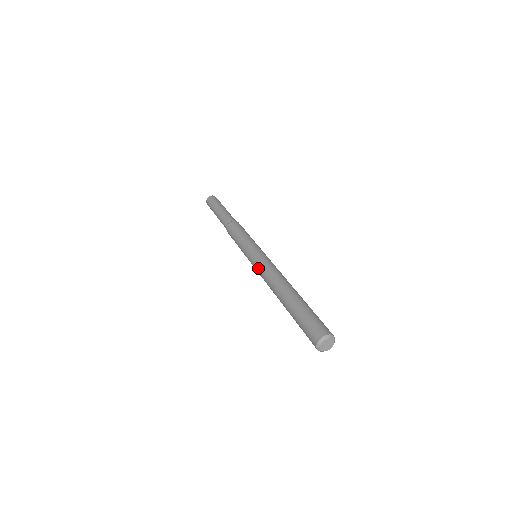
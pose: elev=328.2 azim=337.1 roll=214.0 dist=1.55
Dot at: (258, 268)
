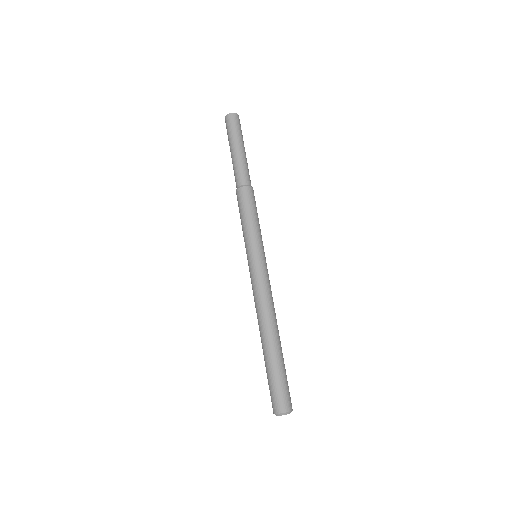
Dot at: occluded
